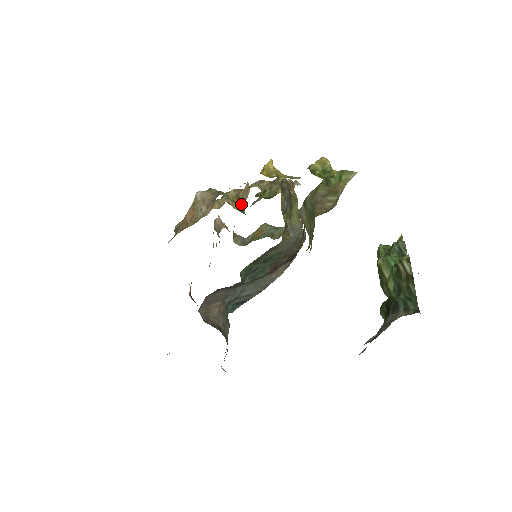
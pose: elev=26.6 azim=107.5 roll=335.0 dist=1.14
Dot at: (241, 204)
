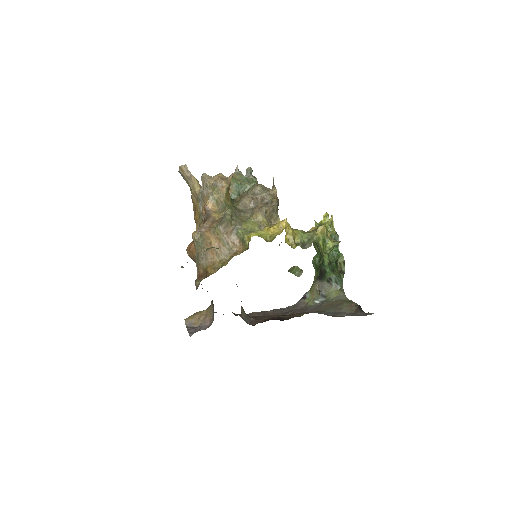
Dot at: occluded
